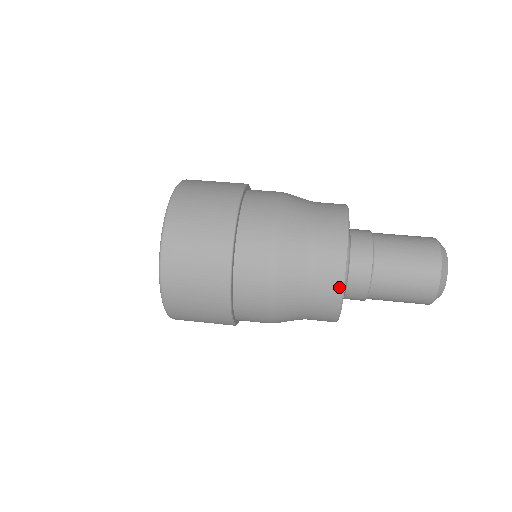
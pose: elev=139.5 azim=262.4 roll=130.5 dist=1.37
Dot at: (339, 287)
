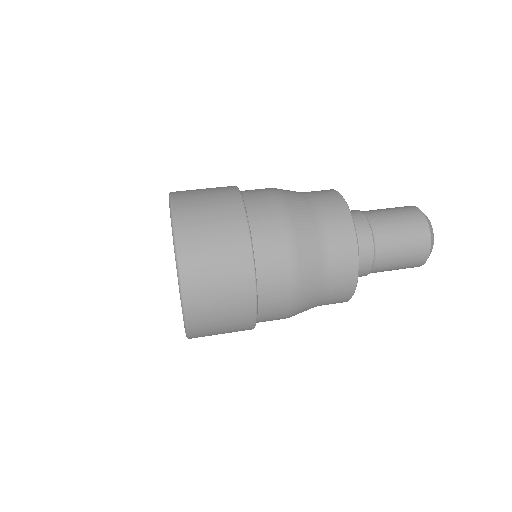
Dot at: (352, 287)
